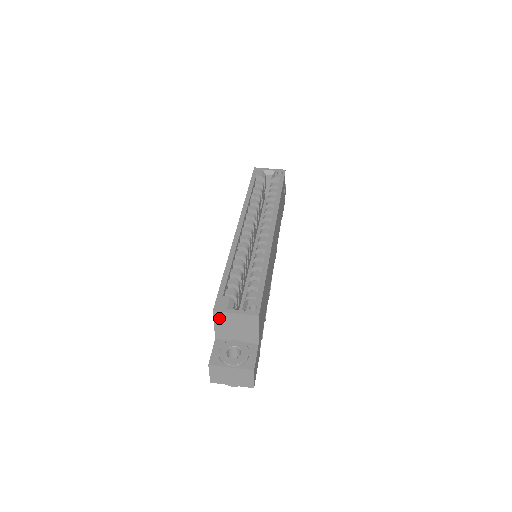
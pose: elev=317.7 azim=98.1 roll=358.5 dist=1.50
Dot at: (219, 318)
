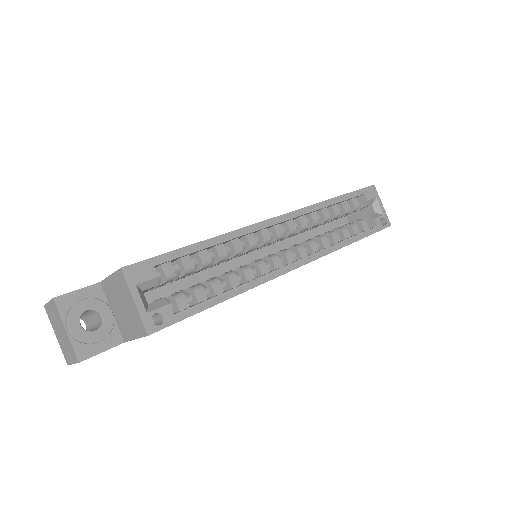
Dot at: (119, 279)
